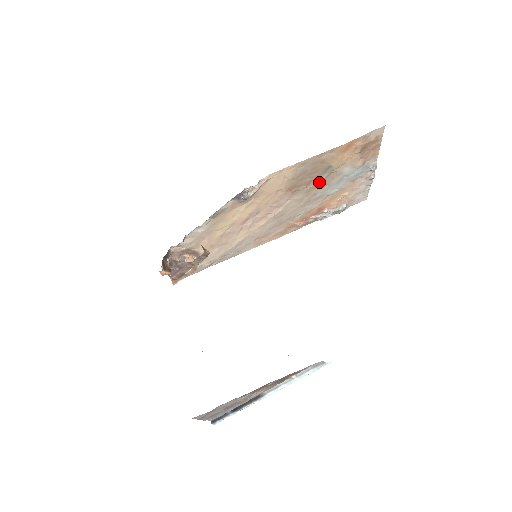
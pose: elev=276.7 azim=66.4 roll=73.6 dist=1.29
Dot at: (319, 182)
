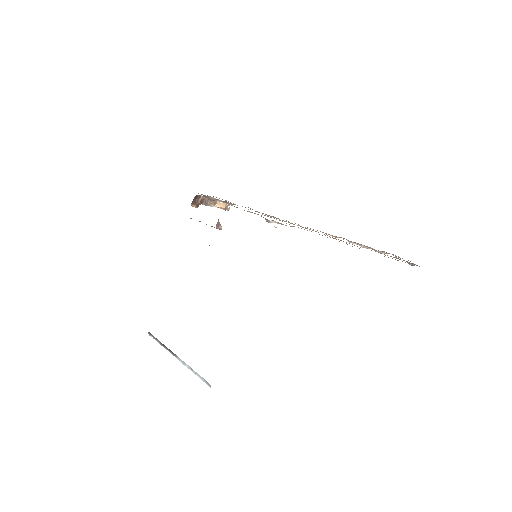
Dot at: occluded
